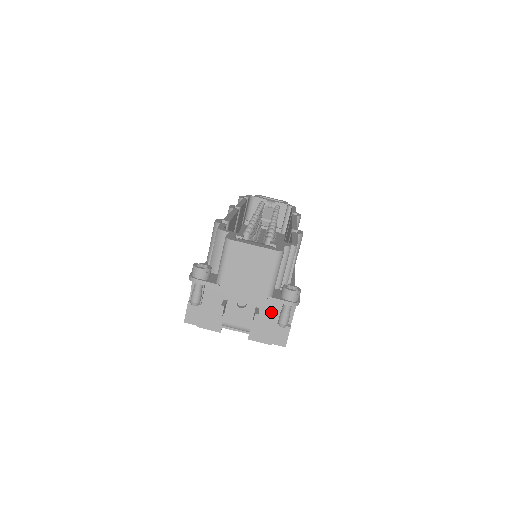
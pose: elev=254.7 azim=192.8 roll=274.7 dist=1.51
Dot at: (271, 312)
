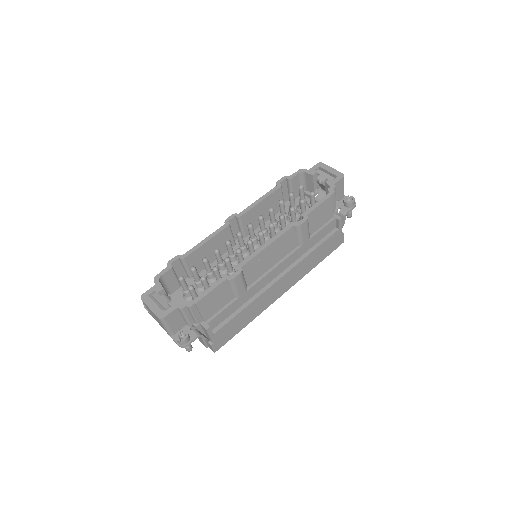
Dot at: occluded
